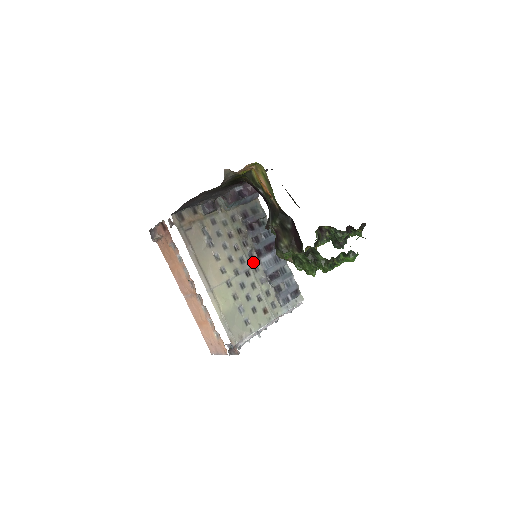
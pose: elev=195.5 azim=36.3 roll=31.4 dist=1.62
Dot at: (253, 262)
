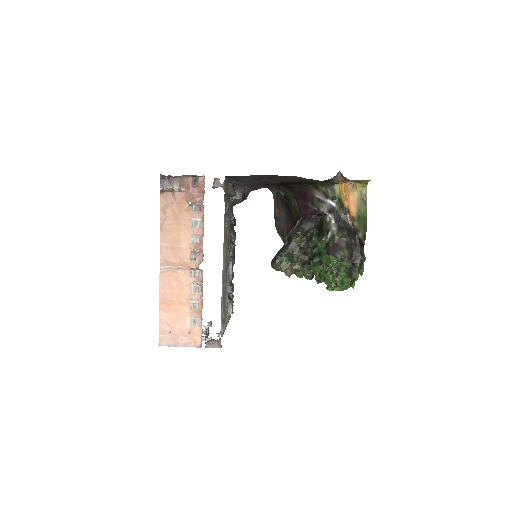
Dot at: occluded
